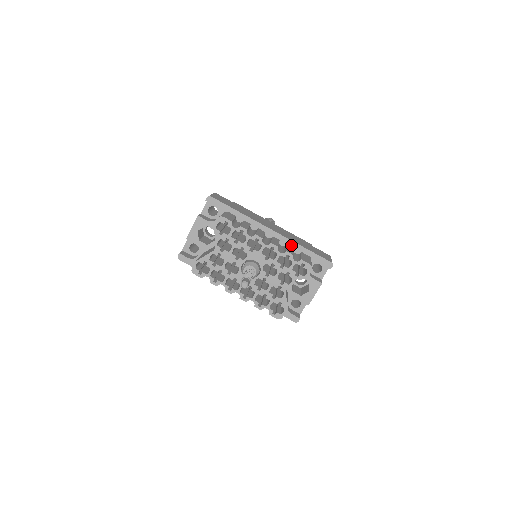
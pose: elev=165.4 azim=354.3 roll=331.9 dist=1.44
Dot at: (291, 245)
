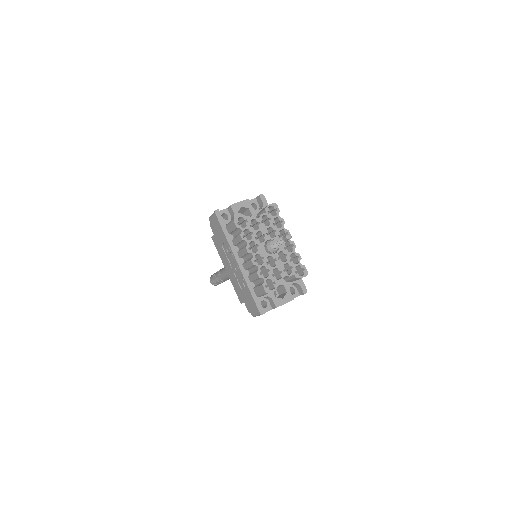
Dot at: occluded
